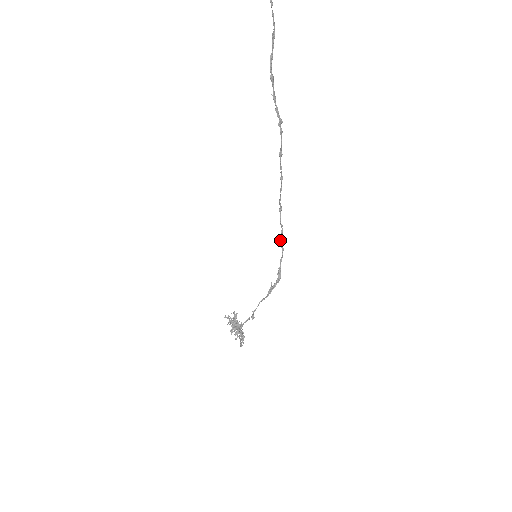
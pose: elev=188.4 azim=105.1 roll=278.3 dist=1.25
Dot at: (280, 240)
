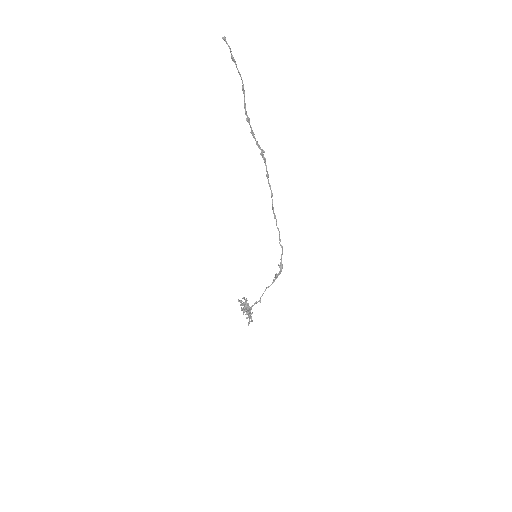
Dot at: (279, 240)
